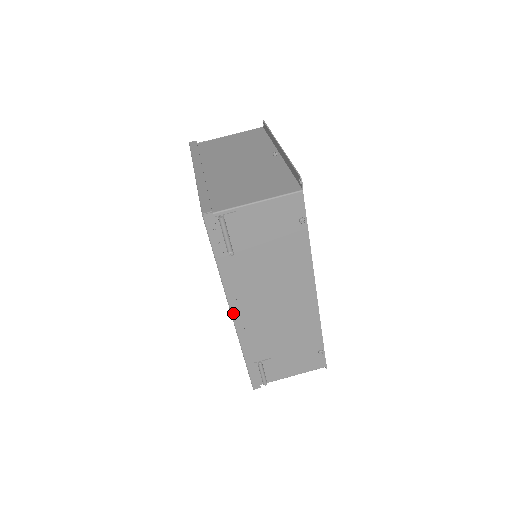
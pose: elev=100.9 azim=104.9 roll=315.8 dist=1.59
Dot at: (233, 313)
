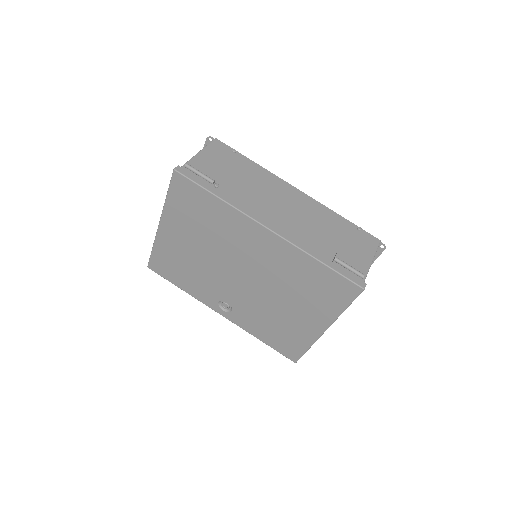
Dot at: (266, 226)
